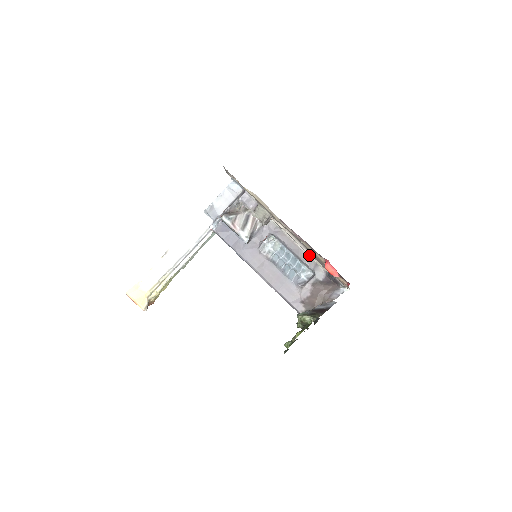
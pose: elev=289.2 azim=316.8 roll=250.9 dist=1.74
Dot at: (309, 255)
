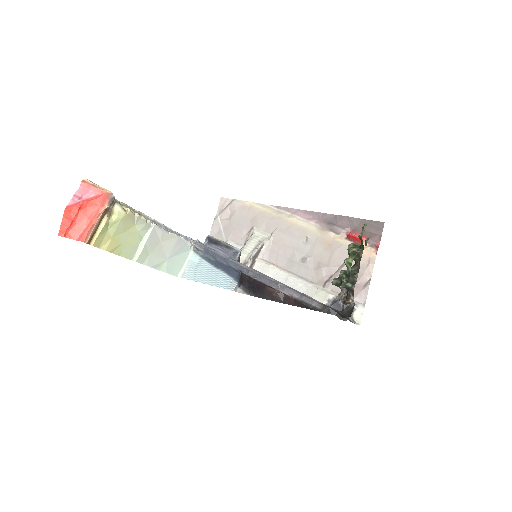
Dot at: occluded
